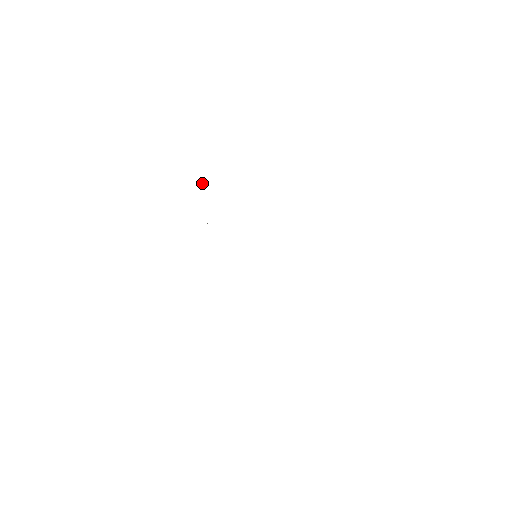
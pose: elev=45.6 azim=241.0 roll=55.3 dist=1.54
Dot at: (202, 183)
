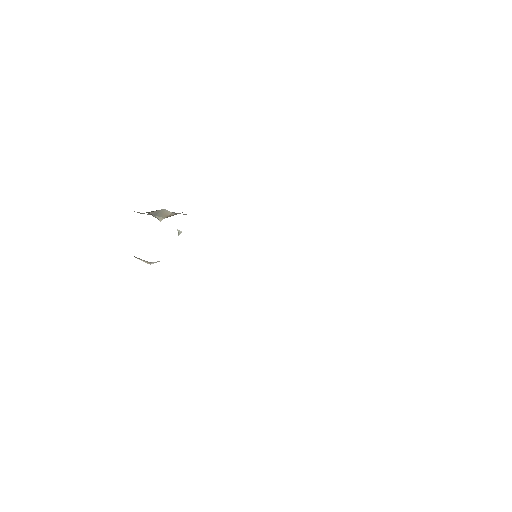
Dot at: (157, 218)
